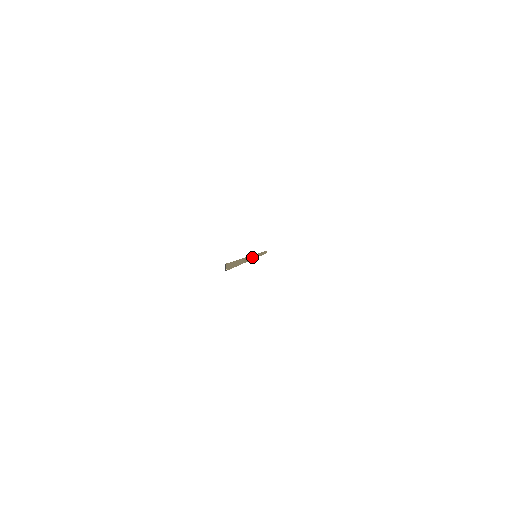
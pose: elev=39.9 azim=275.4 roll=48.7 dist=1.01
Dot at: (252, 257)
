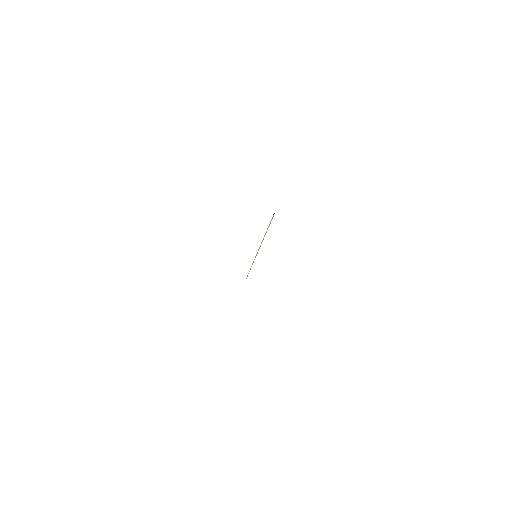
Dot at: (259, 248)
